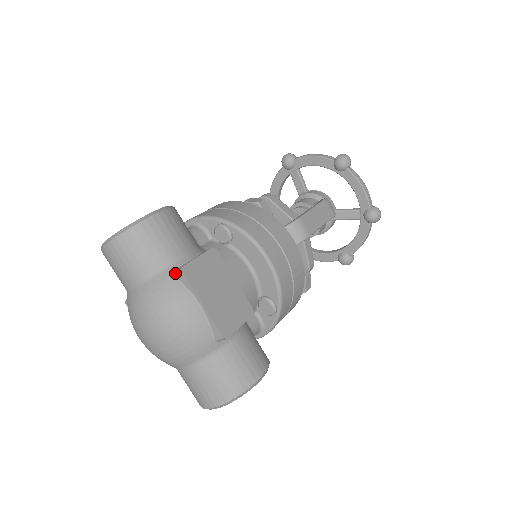
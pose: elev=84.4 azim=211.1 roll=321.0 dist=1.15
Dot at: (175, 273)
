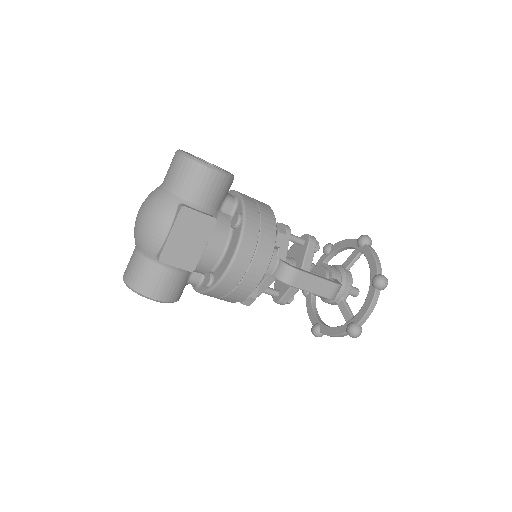
Dot at: (180, 204)
